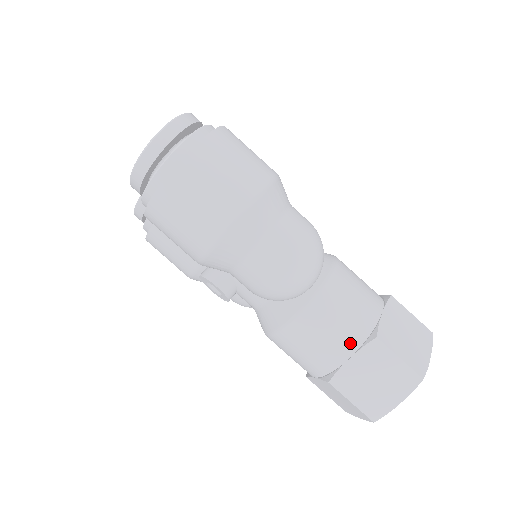
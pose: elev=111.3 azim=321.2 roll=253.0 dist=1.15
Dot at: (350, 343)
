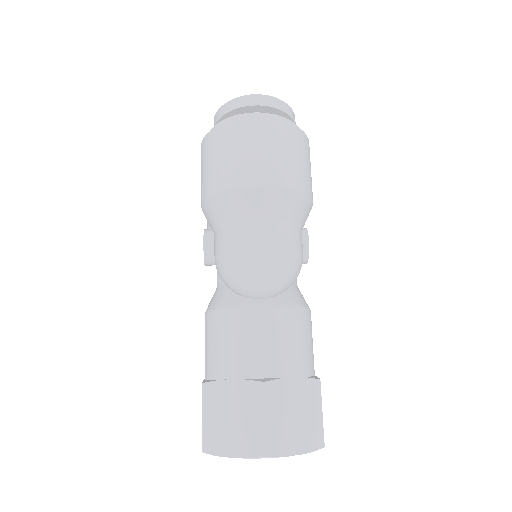
Dot at: (243, 368)
